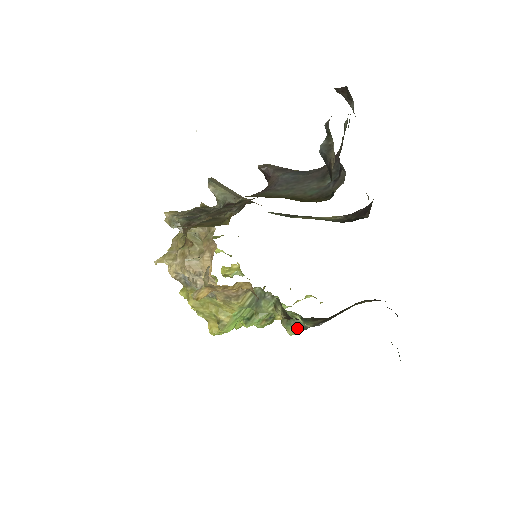
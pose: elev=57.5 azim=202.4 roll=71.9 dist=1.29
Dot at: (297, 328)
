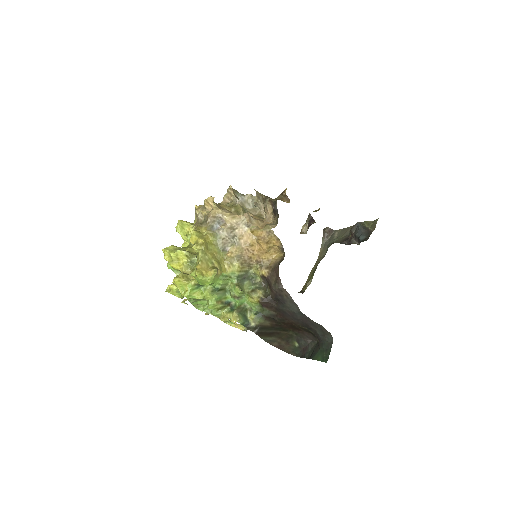
Dot at: (244, 320)
